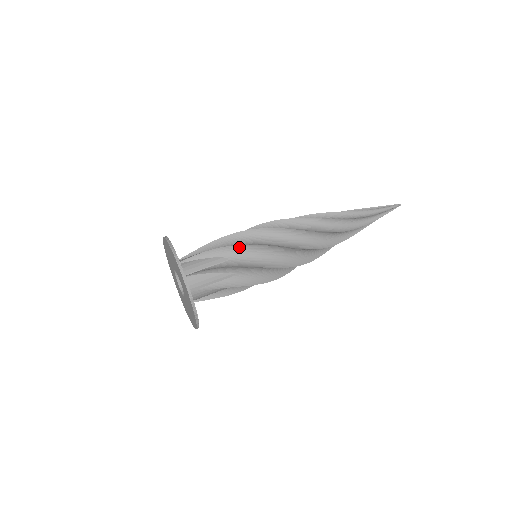
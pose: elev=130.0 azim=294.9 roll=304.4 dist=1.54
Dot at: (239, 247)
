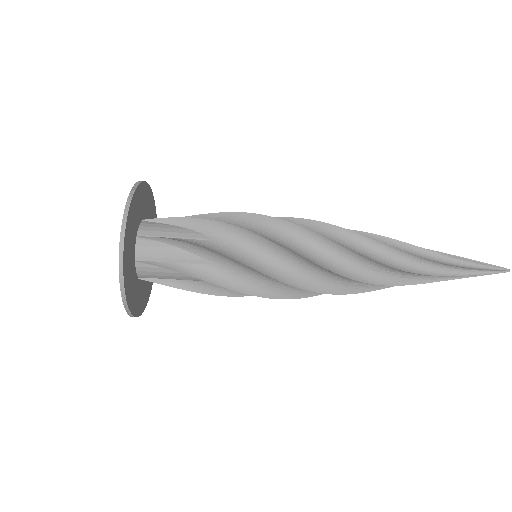
Dot at: (225, 285)
